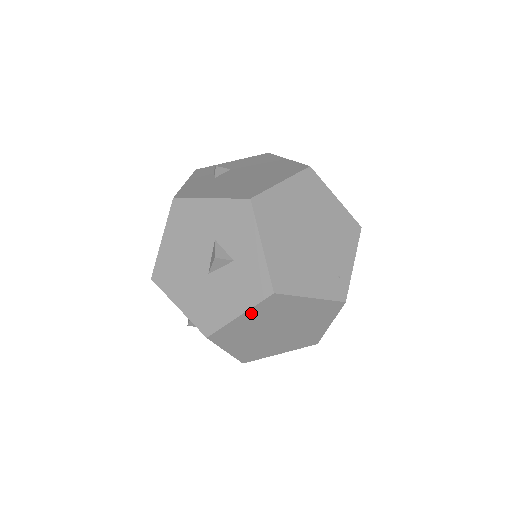
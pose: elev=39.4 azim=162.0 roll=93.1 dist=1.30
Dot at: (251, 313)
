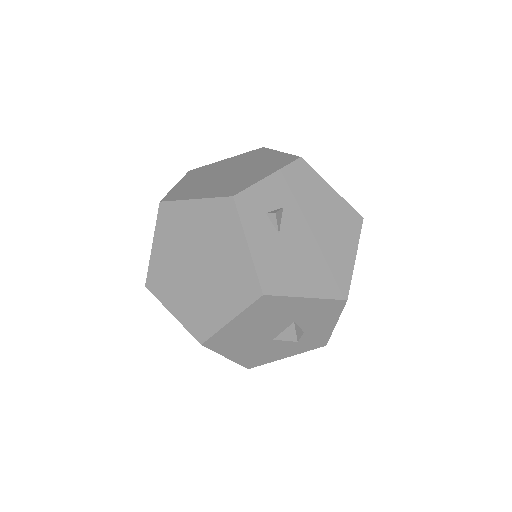
Dot at: occluded
